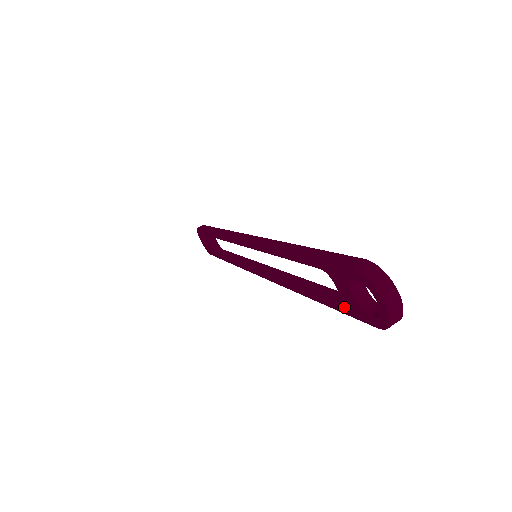
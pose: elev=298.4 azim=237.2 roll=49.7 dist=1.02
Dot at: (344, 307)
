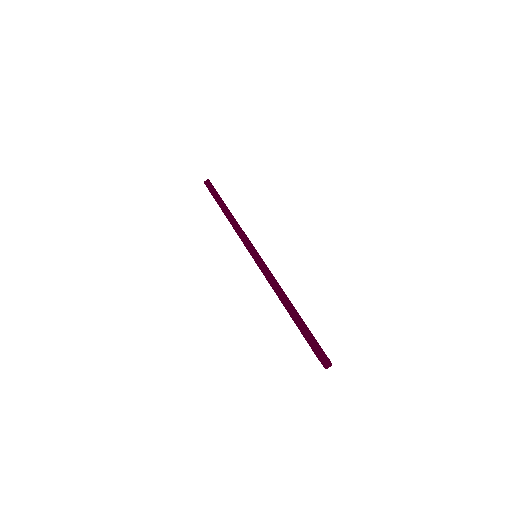
Dot at: occluded
